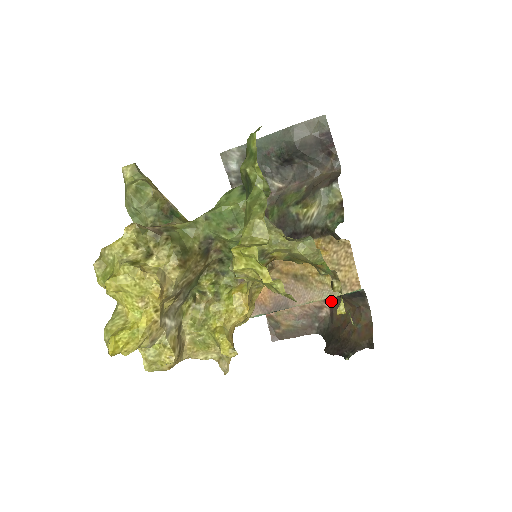
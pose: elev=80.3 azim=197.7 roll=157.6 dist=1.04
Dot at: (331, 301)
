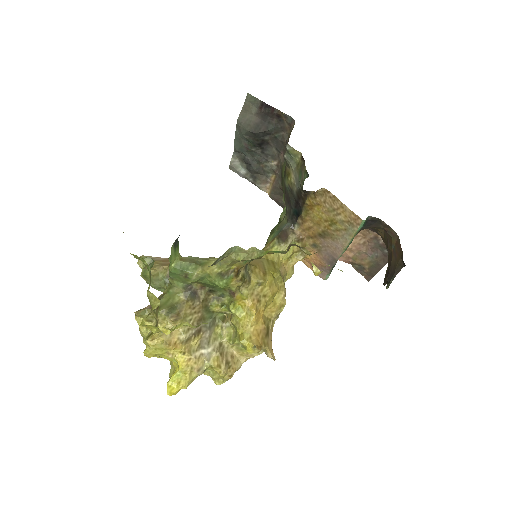
Dot at: (373, 230)
